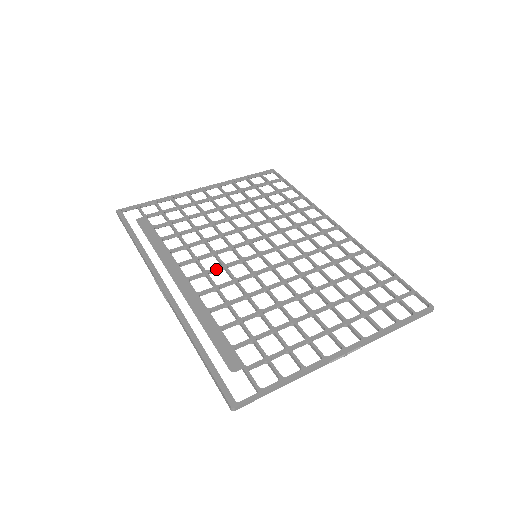
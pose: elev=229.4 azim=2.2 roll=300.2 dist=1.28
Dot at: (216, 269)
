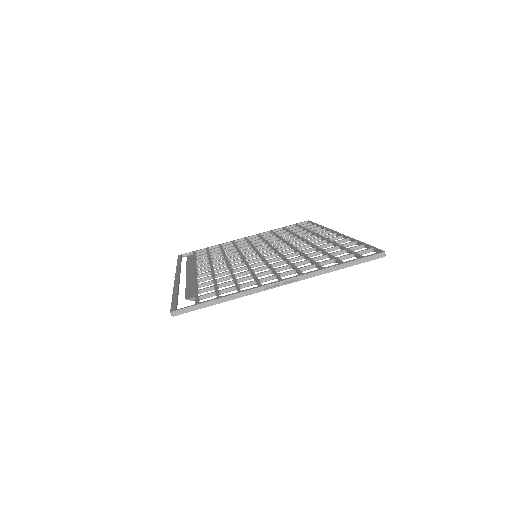
Dot at: (220, 264)
